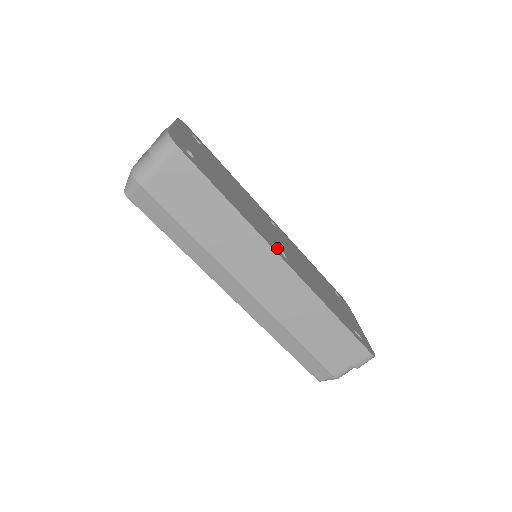
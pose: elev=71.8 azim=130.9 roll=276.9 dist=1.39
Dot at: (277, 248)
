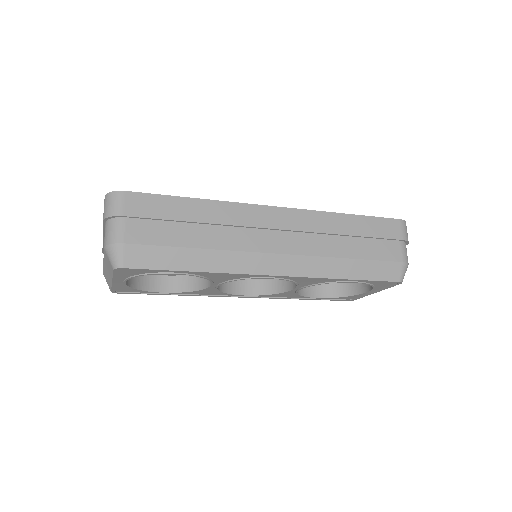
Dot at: occluded
